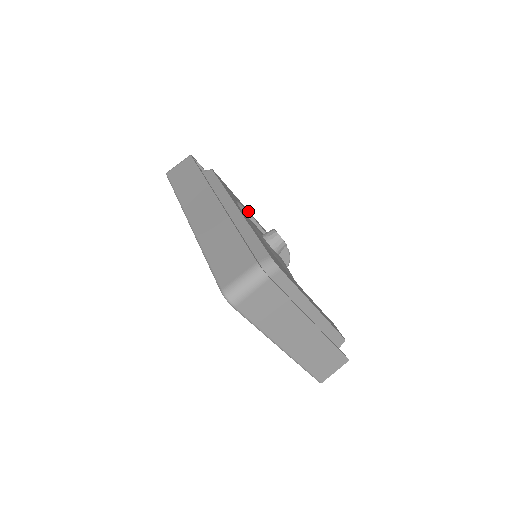
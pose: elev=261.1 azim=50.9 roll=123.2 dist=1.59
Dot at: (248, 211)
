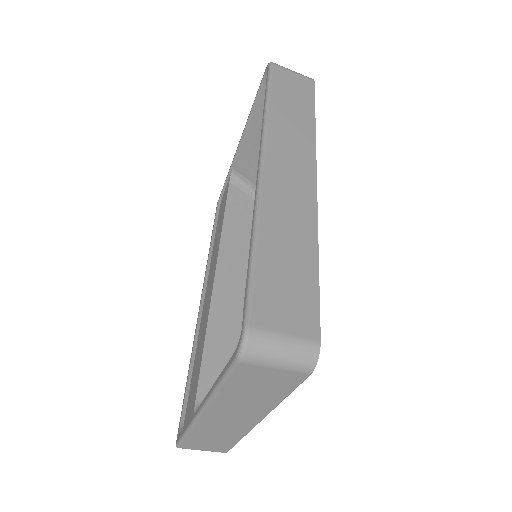
Dot at: occluded
